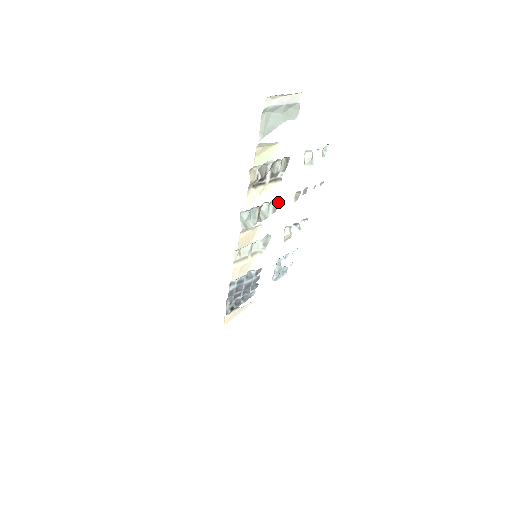
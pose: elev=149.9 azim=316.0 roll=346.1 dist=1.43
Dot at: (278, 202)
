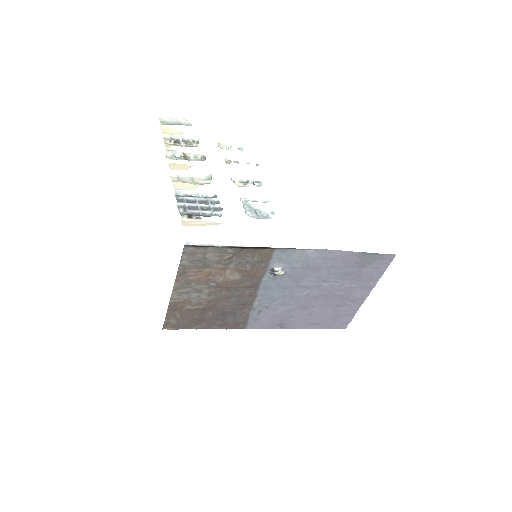
Dot at: (205, 158)
